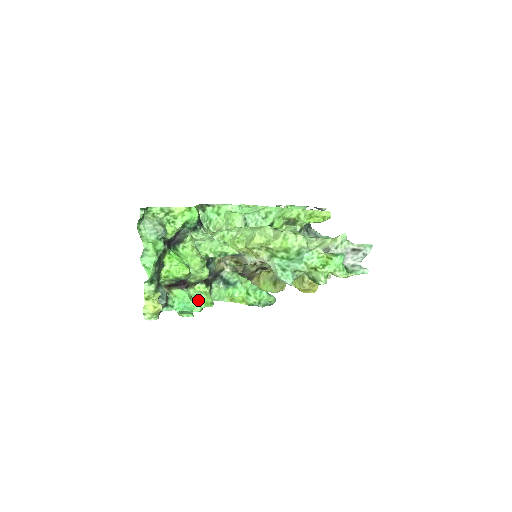
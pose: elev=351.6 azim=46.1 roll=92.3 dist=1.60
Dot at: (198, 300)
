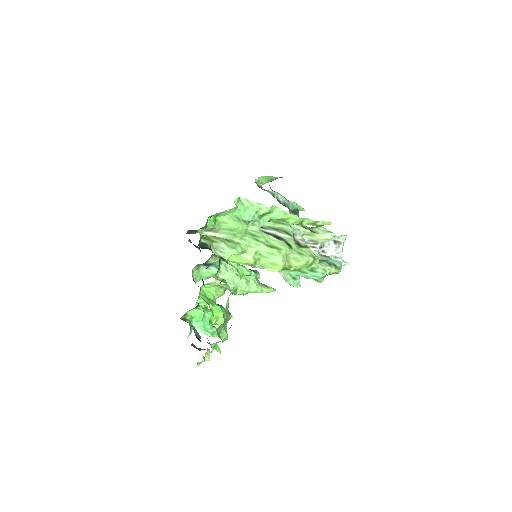
Dot at: (204, 305)
